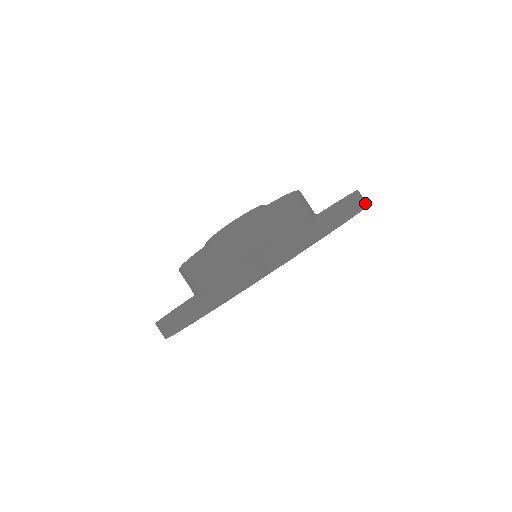
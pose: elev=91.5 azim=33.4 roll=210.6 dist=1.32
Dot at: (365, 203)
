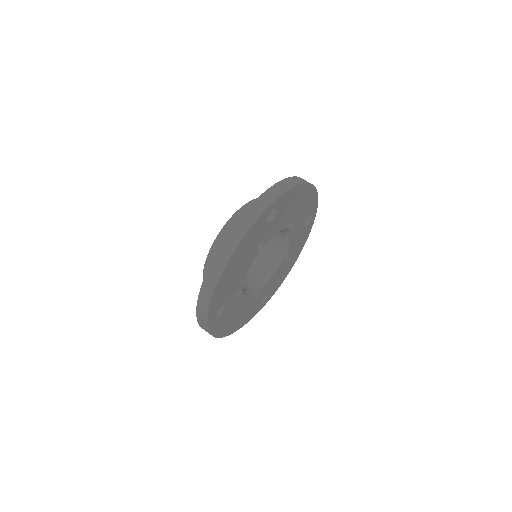
Dot at: (278, 194)
